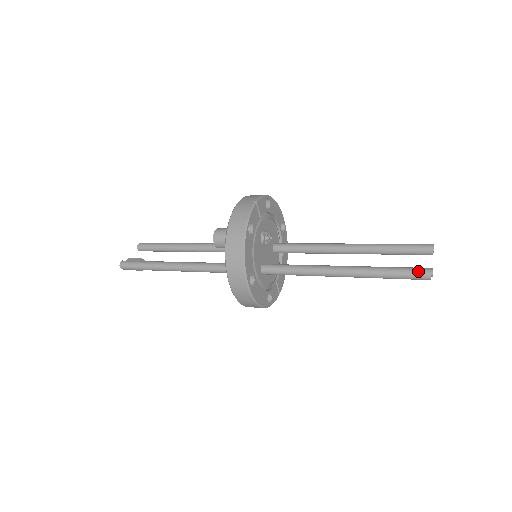
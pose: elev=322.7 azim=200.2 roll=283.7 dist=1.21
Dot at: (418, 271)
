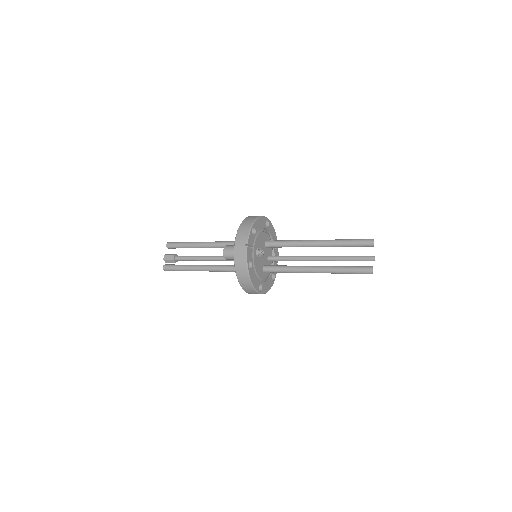
Dot at: (364, 271)
